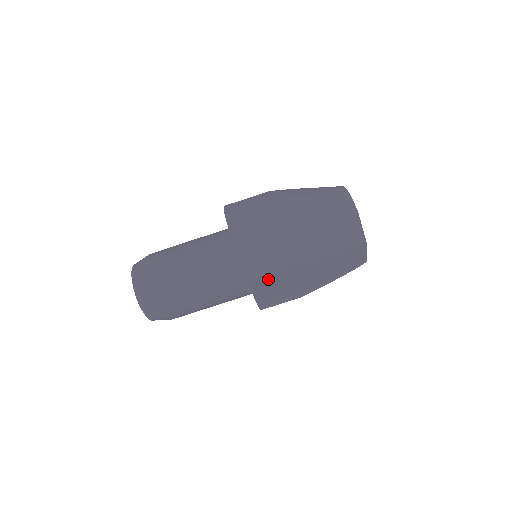
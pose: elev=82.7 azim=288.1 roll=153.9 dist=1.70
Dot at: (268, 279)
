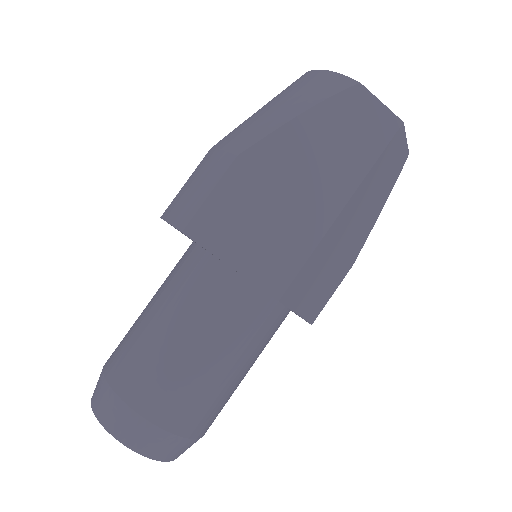
Dot at: (303, 274)
